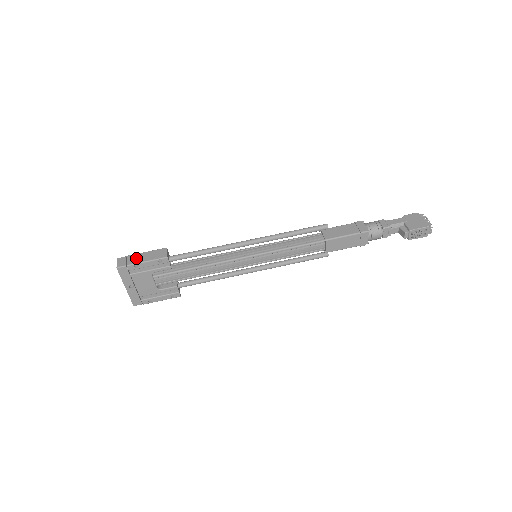
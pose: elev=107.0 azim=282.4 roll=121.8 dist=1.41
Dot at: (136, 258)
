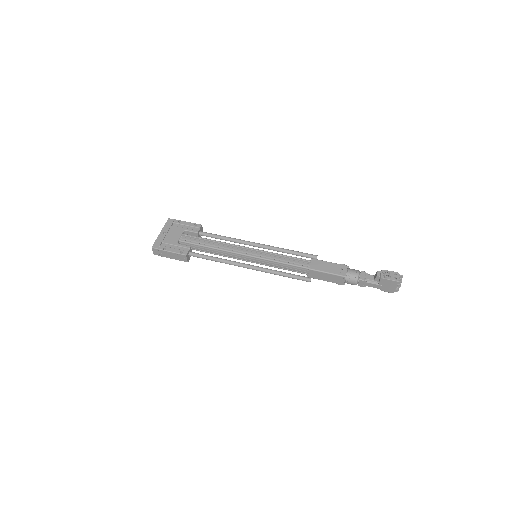
Dot at: occluded
